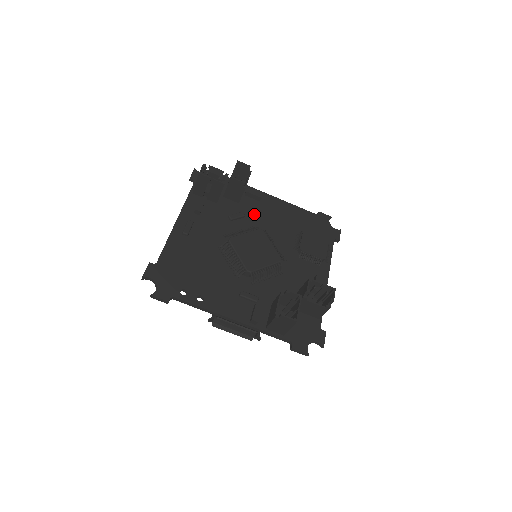
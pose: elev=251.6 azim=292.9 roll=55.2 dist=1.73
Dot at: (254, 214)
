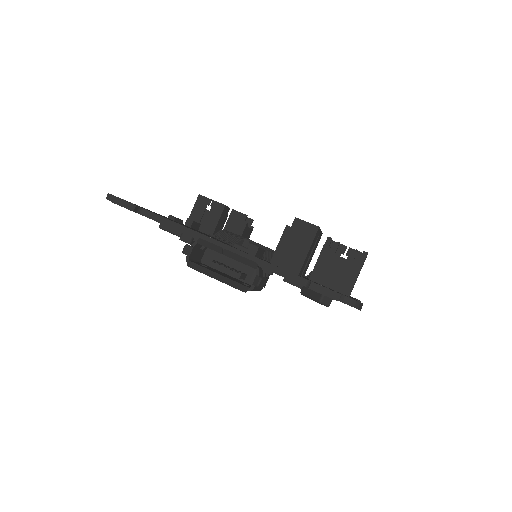
Dot at: occluded
